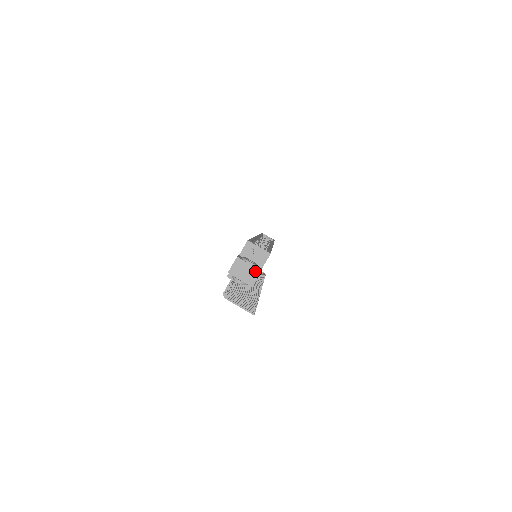
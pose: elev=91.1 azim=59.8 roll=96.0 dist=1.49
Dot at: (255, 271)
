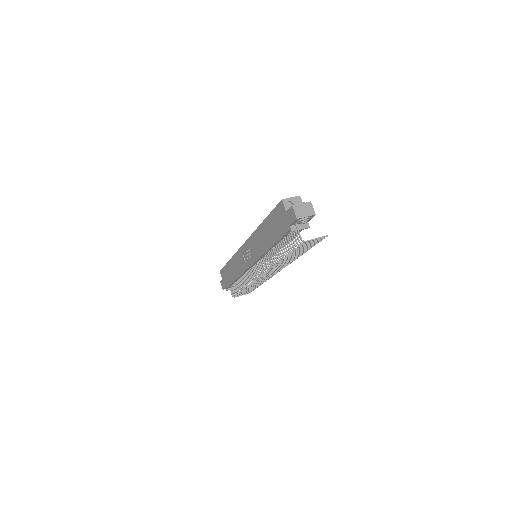
Dot at: (308, 205)
